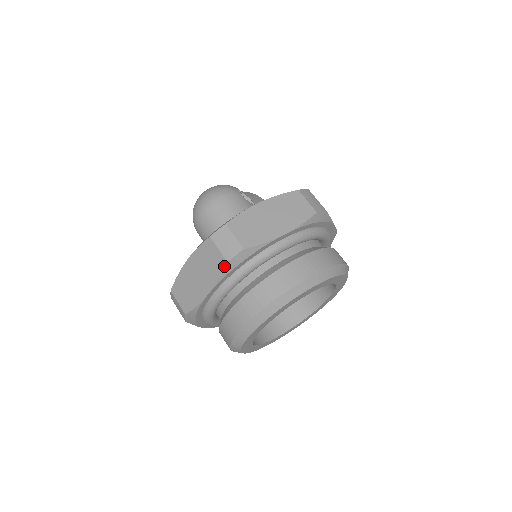
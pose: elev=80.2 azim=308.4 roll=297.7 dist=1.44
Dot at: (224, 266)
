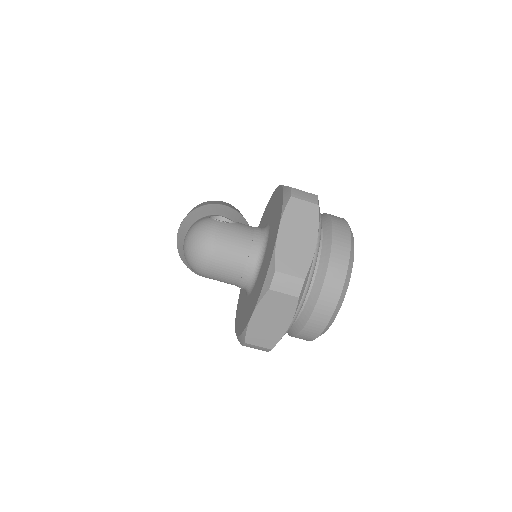
Dot at: (297, 302)
